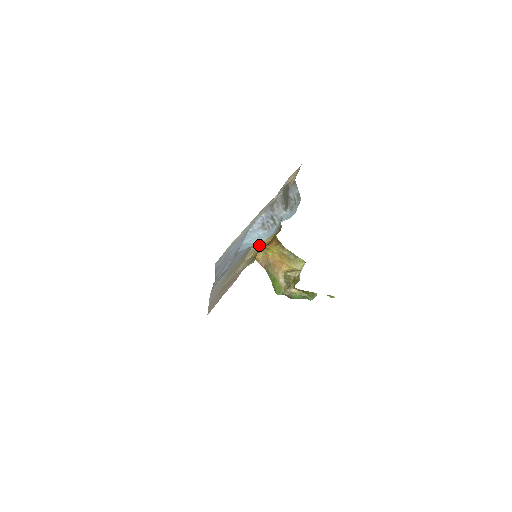
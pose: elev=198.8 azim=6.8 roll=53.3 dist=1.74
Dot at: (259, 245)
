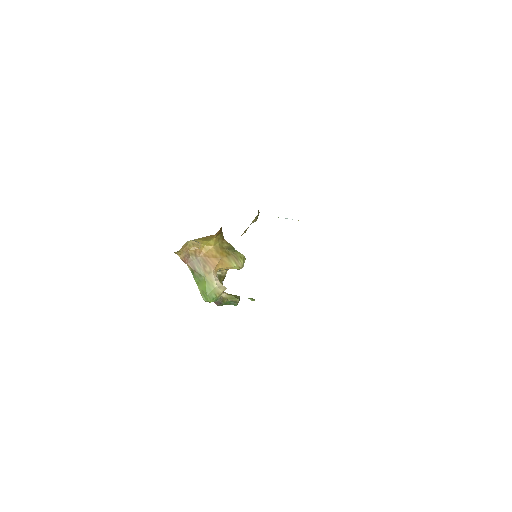
Dot at: occluded
